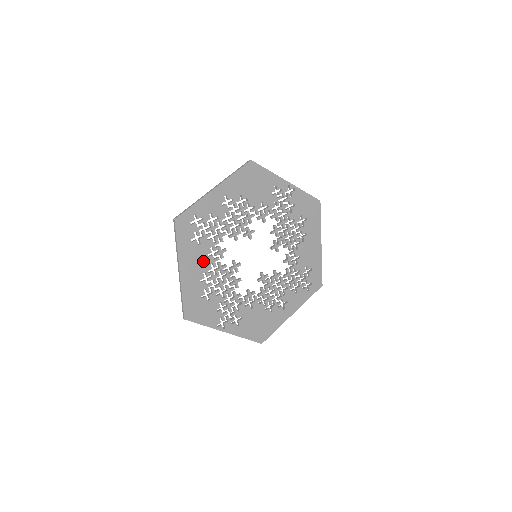
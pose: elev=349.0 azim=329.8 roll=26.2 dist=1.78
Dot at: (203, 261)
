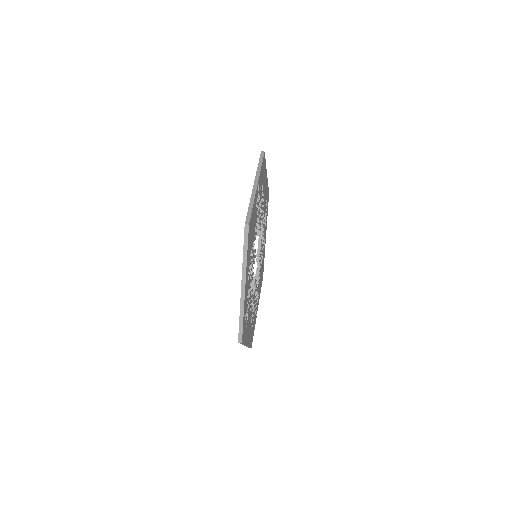
Dot at: (250, 318)
